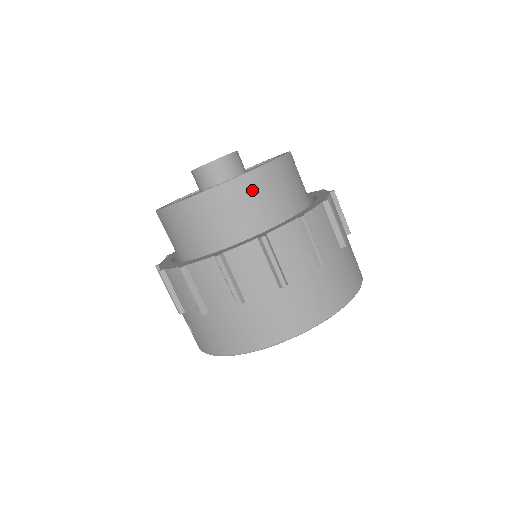
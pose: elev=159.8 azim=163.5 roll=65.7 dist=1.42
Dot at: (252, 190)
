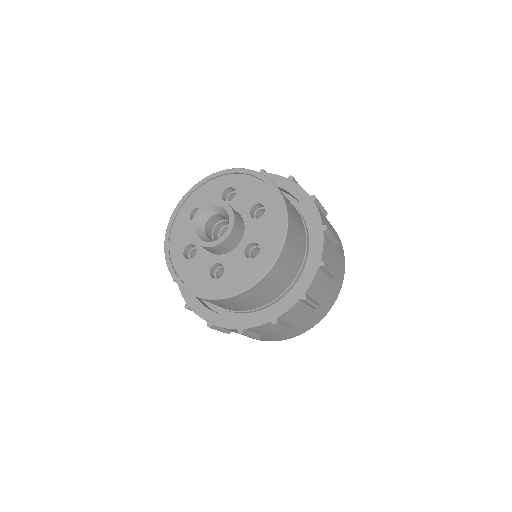
Dot at: (261, 288)
